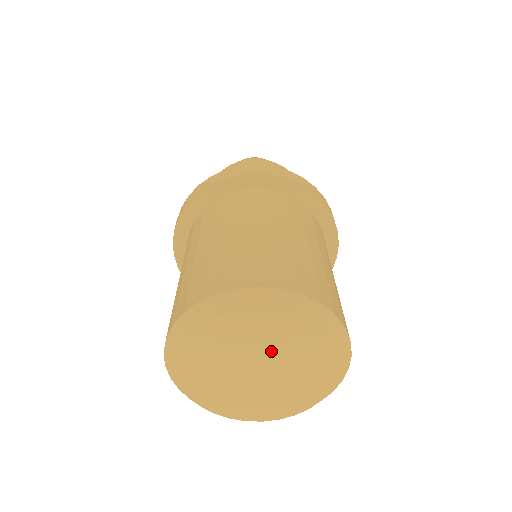
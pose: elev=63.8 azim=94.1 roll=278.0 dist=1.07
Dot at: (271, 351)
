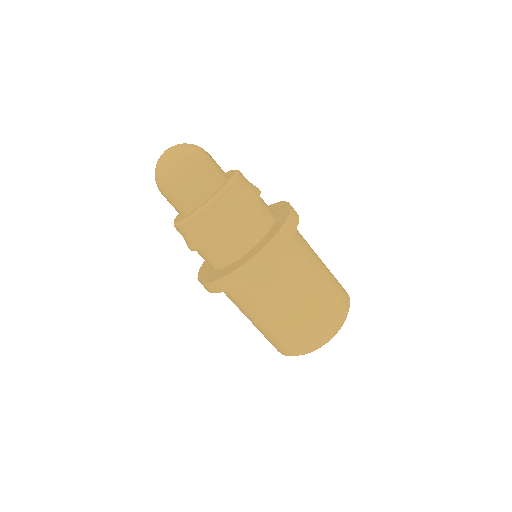
Dot at: occluded
